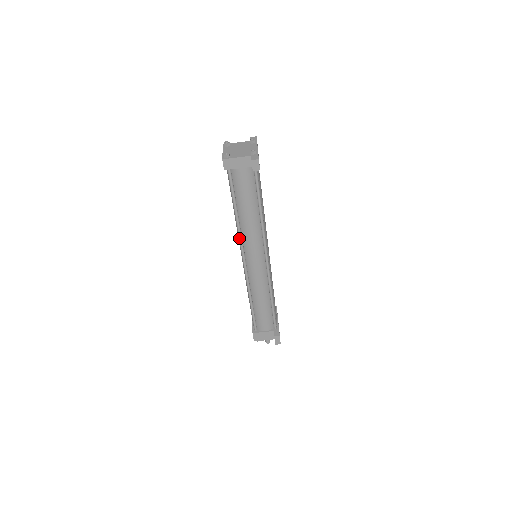
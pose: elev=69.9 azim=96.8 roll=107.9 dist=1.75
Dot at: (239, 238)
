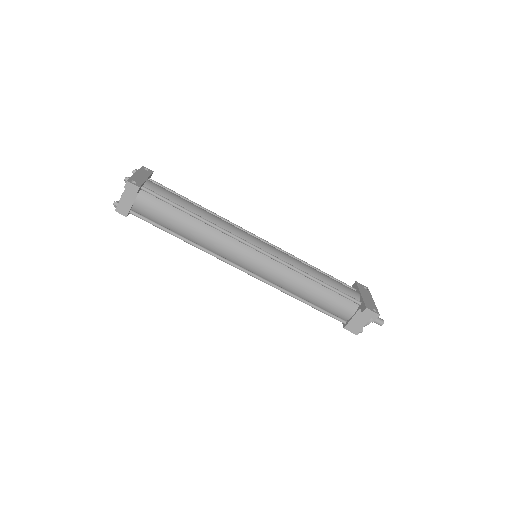
Dot at: occluded
